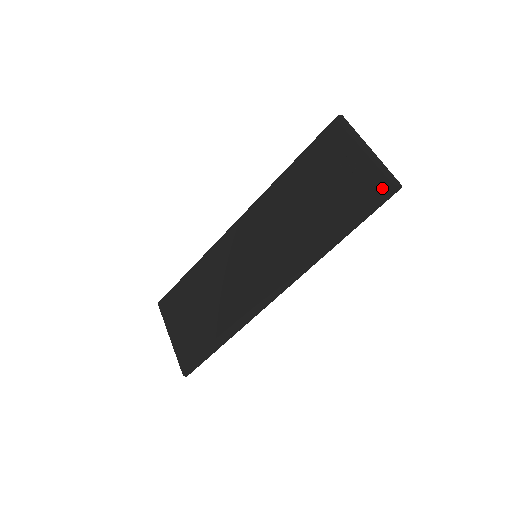
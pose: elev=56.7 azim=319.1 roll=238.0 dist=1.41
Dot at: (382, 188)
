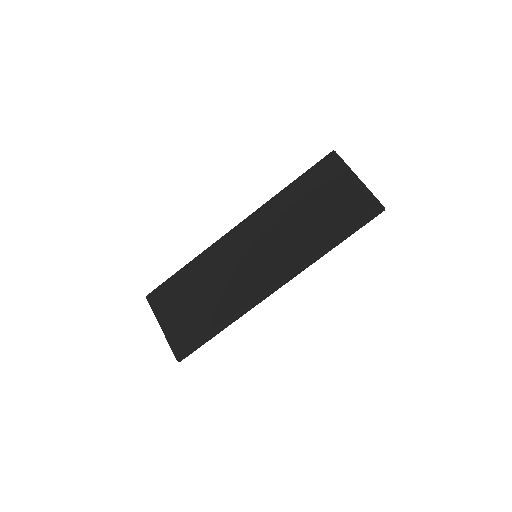
Dot at: (372, 209)
